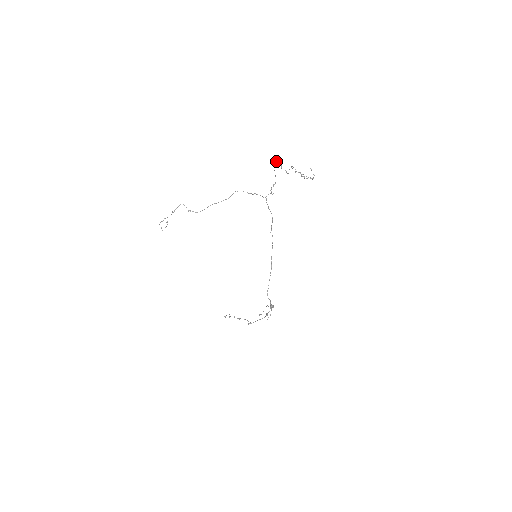
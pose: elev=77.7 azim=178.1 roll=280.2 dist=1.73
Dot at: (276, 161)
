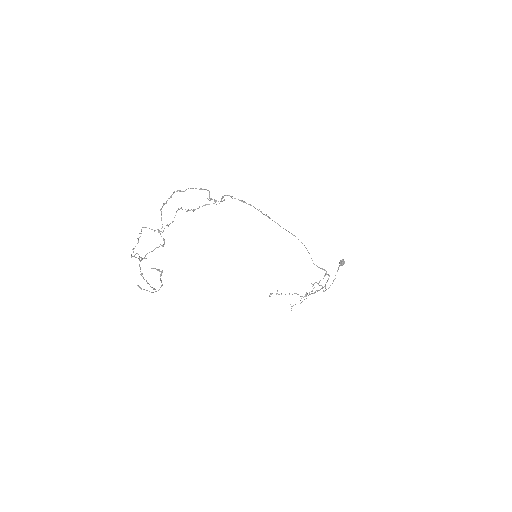
Dot at: (164, 203)
